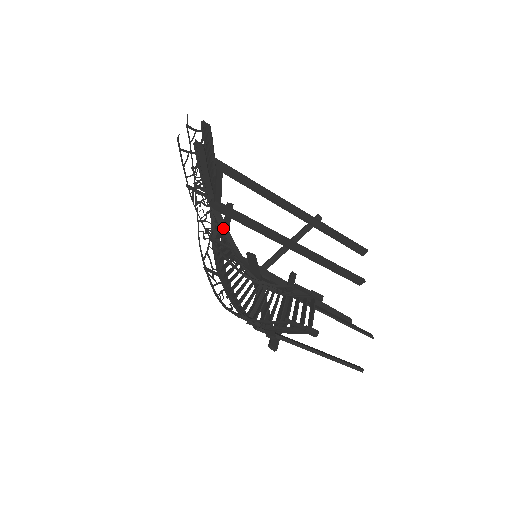
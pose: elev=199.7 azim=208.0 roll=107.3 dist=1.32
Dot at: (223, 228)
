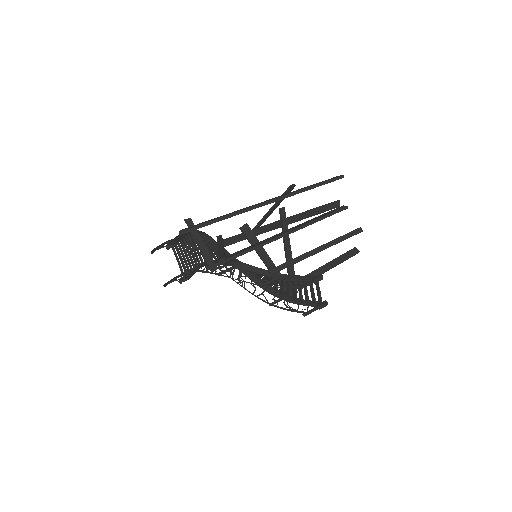
Dot at: occluded
